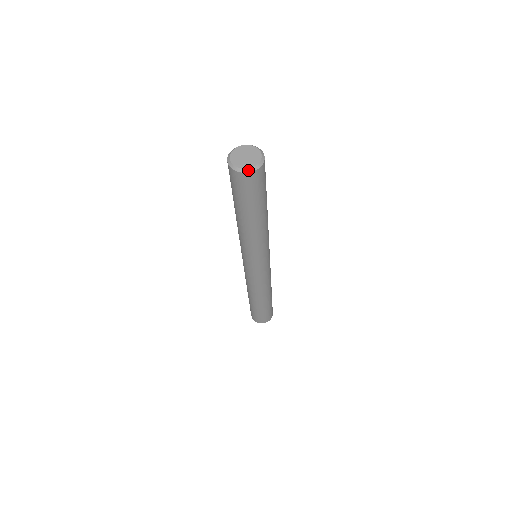
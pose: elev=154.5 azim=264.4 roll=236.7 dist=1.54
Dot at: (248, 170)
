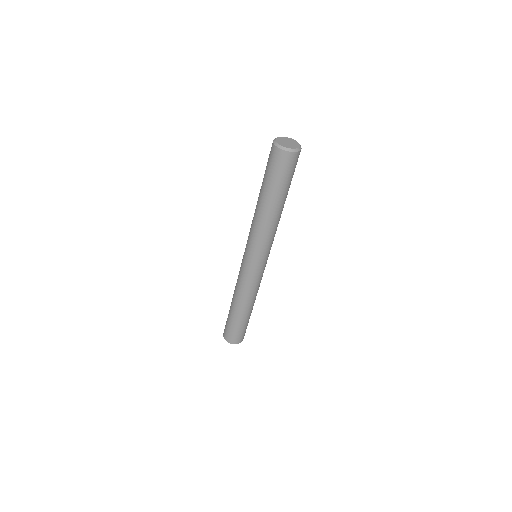
Dot at: (293, 150)
